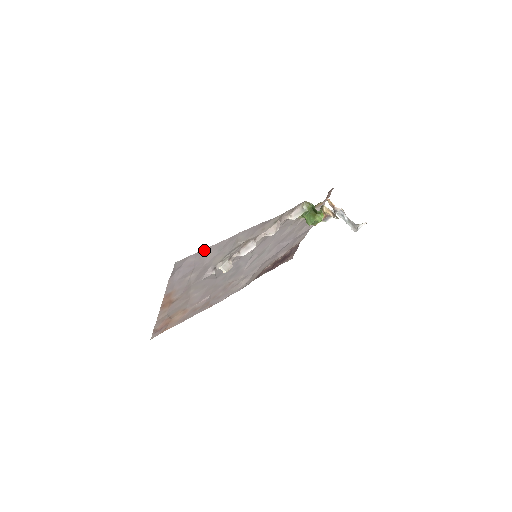
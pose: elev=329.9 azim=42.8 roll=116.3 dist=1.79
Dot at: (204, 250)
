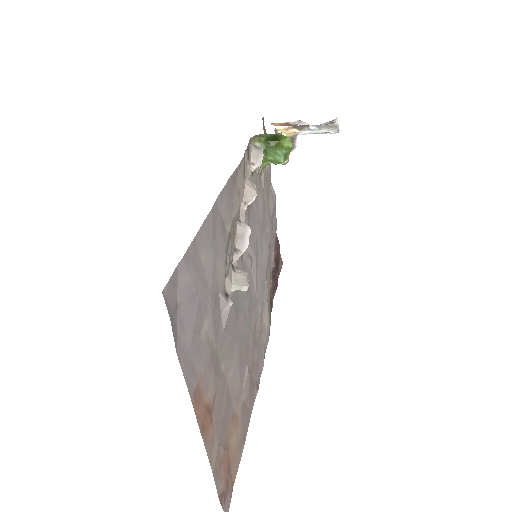
Dot at: (191, 248)
